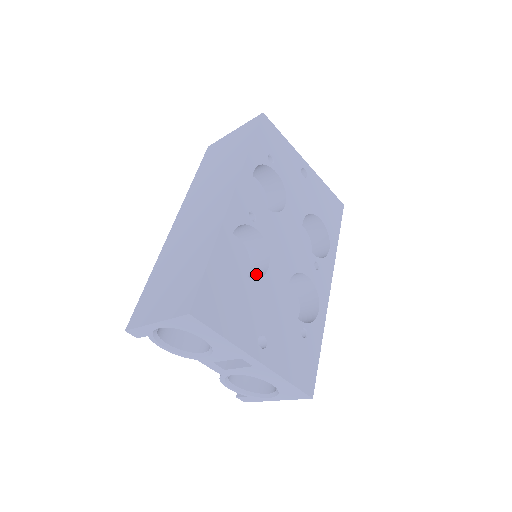
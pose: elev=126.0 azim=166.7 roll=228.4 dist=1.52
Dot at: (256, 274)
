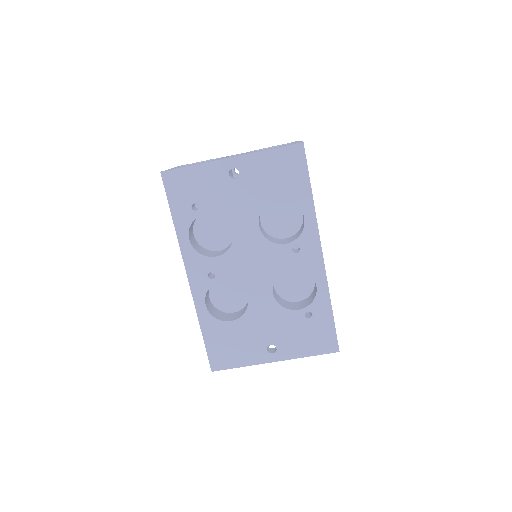
Dot at: occluded
